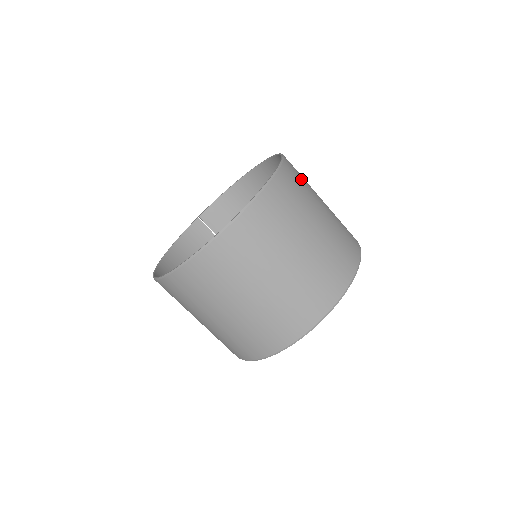
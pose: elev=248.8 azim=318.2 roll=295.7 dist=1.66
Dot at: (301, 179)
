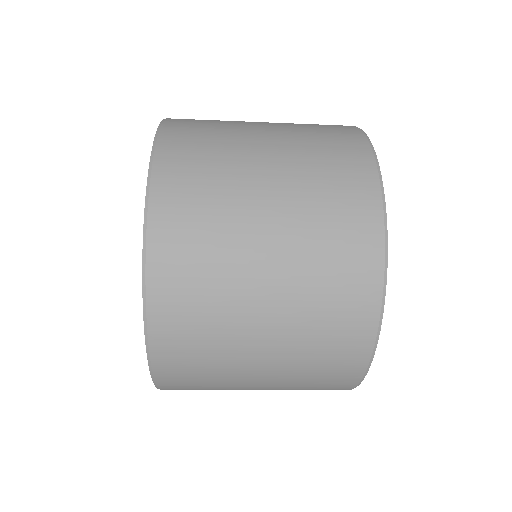
Dot at: (199, 219)
